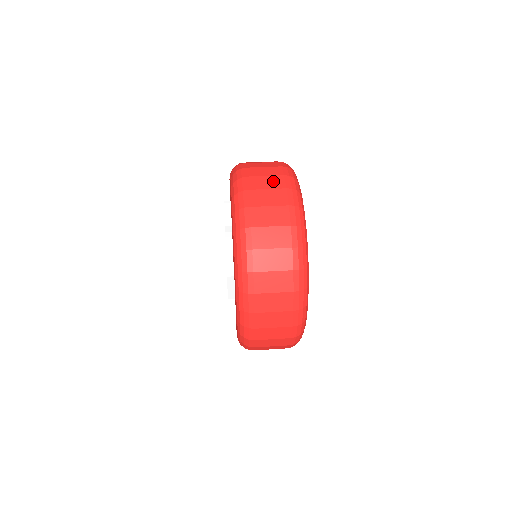
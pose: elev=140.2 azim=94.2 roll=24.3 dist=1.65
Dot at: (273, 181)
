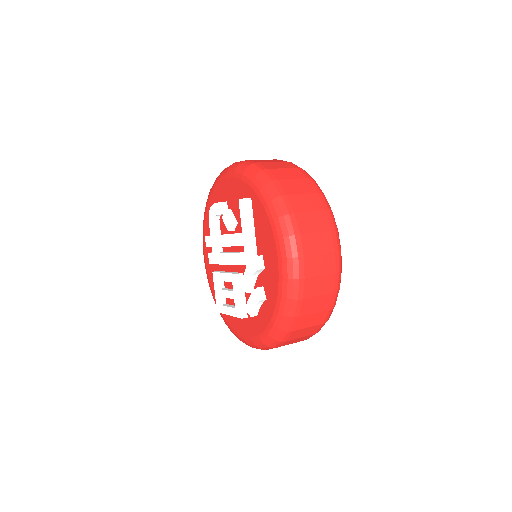
Dot at: occluded
